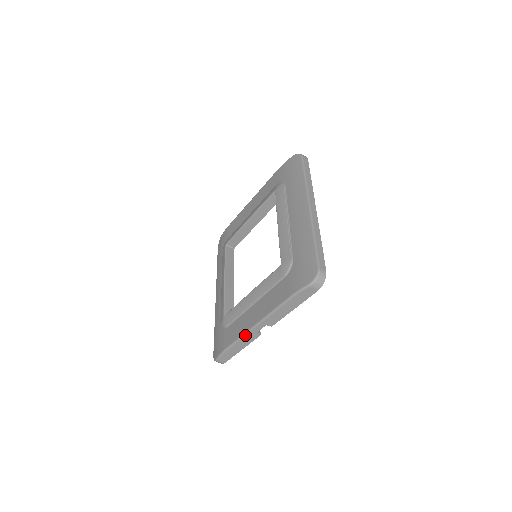
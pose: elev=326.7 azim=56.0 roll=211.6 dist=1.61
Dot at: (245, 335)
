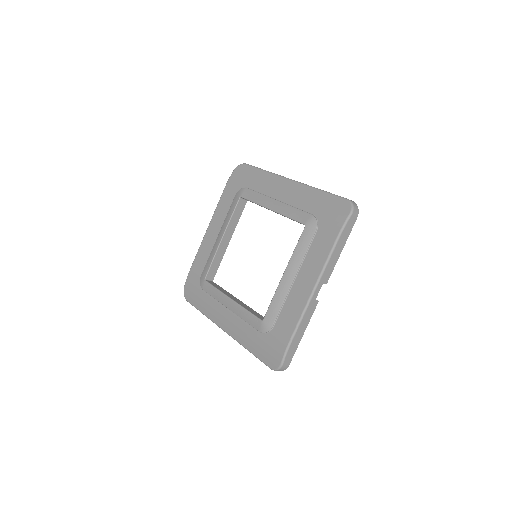
Dot at: (306, 308)
